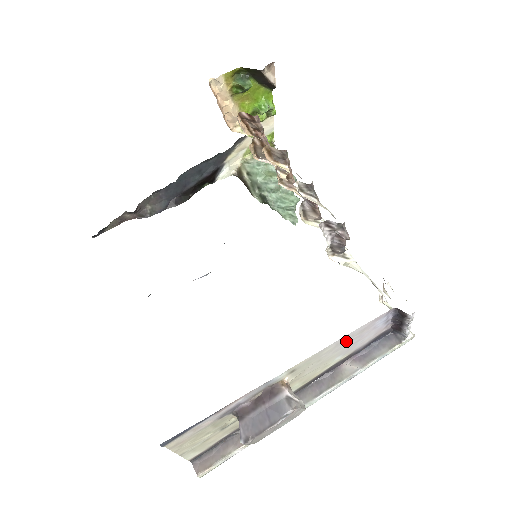
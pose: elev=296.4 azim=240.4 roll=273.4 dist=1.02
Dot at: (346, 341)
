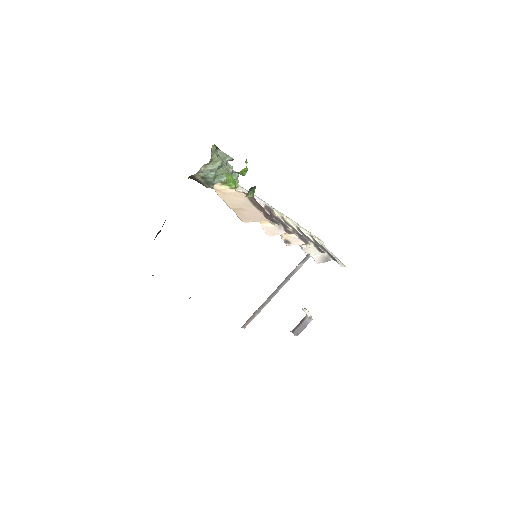
Dot at: occluded
